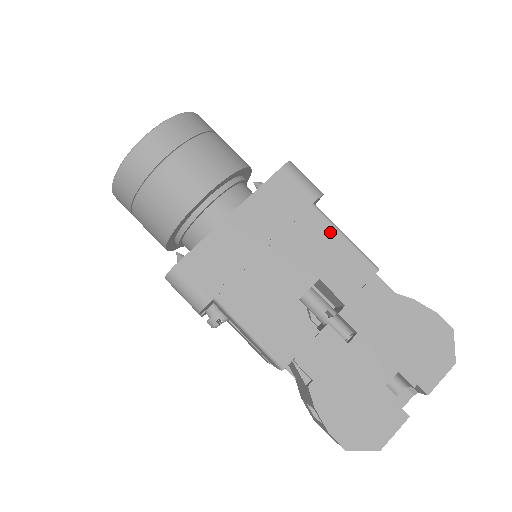
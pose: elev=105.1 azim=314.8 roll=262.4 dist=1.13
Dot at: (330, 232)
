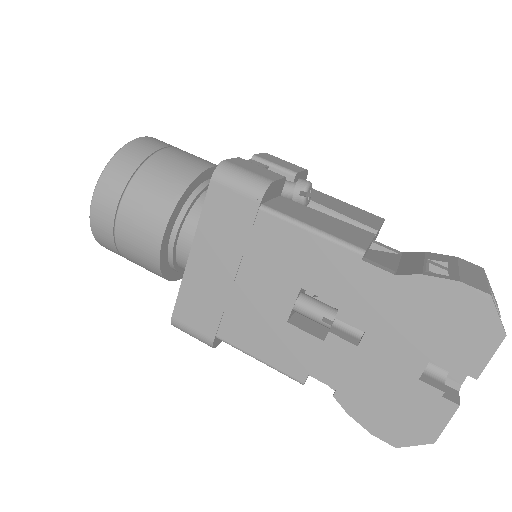
Dot at: (291, 232)
